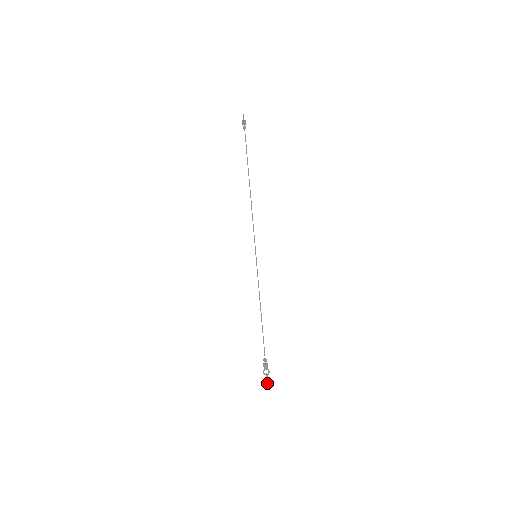
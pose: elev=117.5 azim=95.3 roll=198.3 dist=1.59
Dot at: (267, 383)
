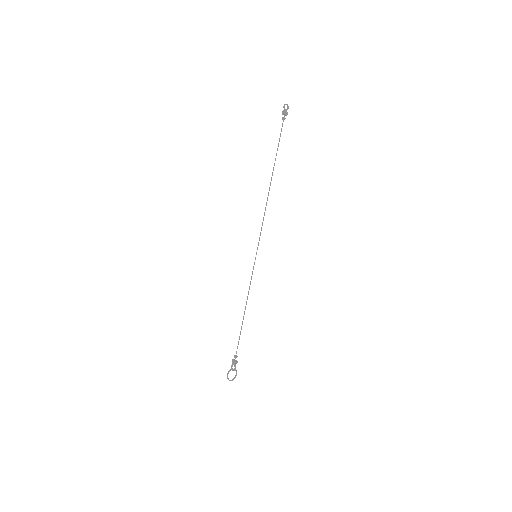
Dot at: (227, 377)
